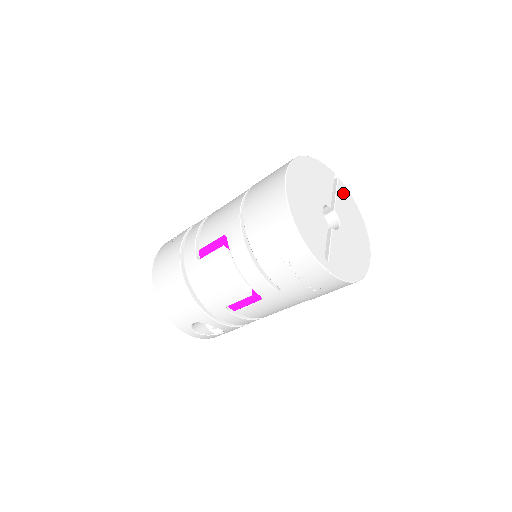
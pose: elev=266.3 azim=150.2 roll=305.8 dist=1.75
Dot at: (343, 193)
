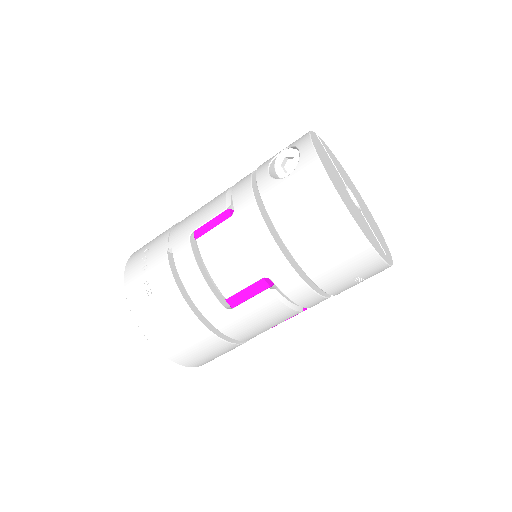
Dot at: (328, 151)
